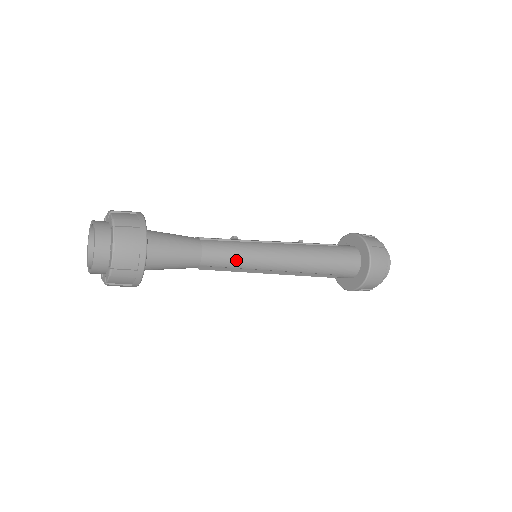
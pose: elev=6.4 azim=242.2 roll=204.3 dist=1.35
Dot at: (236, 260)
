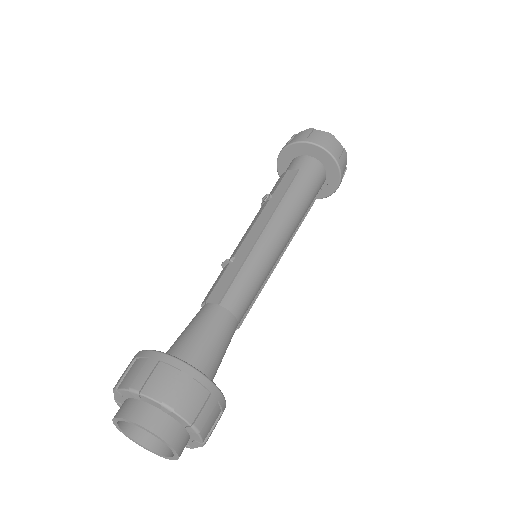
Dot at: (259, 286)
